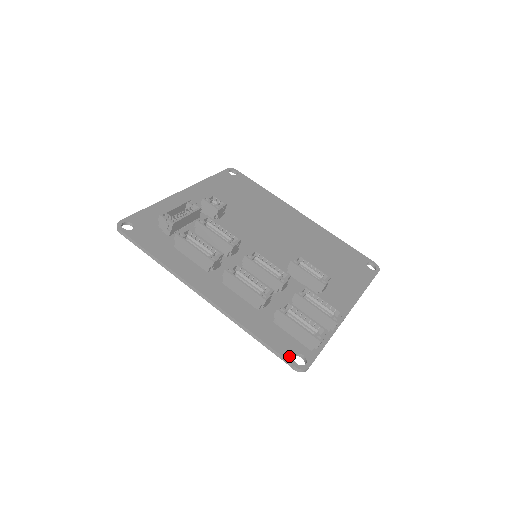
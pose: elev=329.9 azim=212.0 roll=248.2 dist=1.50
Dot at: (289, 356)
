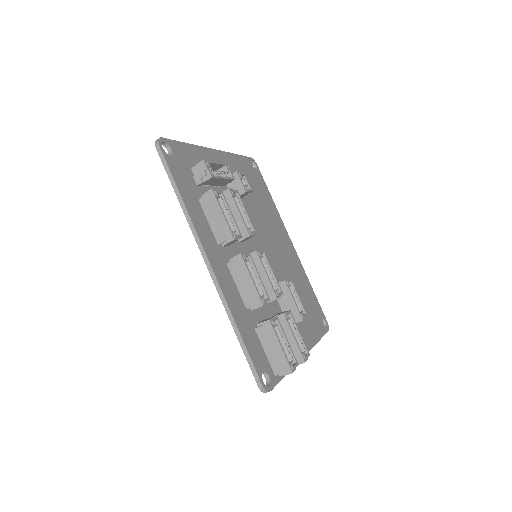
Dot at: (259, 370)
